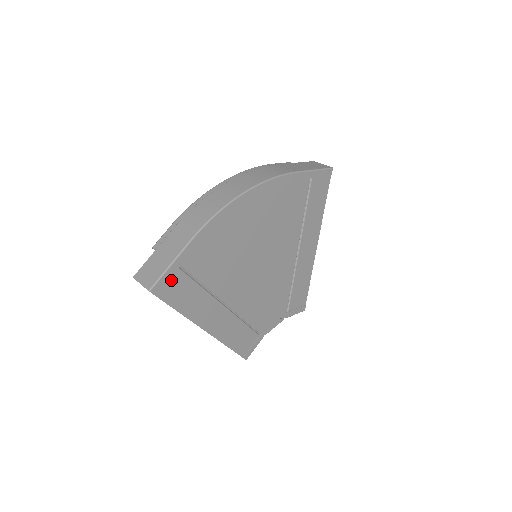
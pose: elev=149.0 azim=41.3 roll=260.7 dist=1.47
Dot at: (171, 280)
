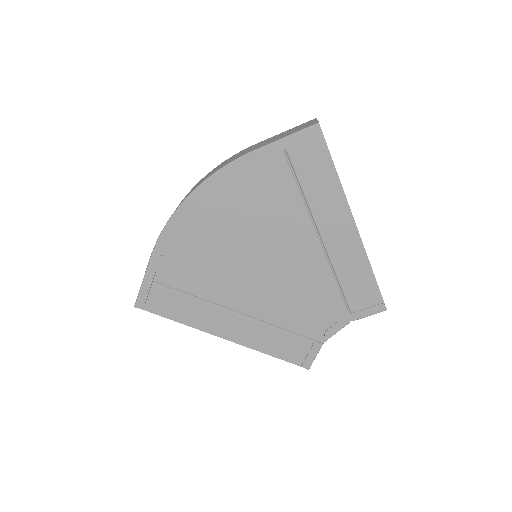
Dot at: (152, 295)
